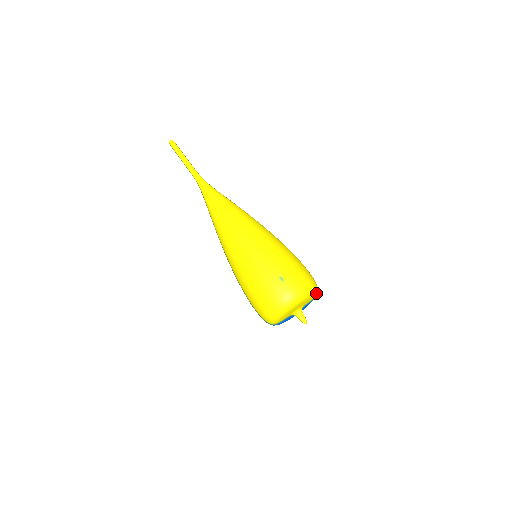
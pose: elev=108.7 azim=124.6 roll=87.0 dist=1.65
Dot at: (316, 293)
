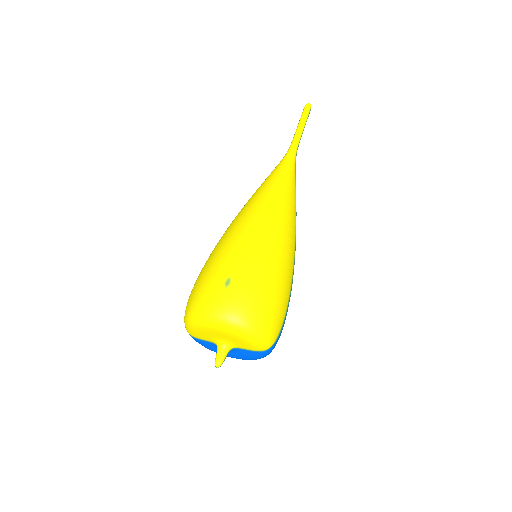
Dot at: (260, 344)
